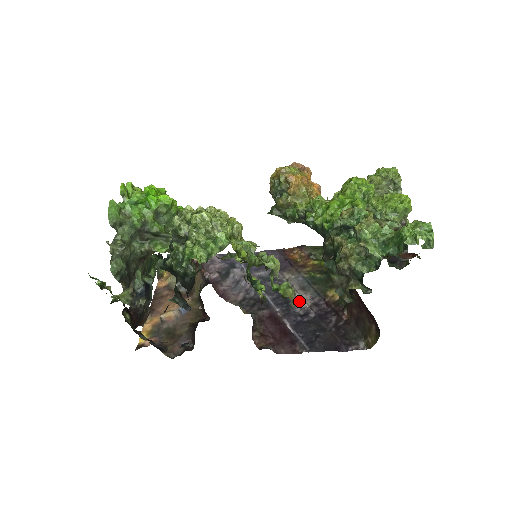
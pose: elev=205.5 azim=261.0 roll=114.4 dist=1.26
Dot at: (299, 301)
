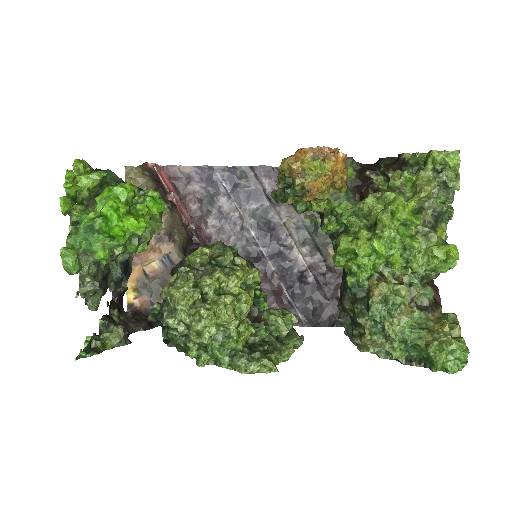
Dot at: (297, 258)
